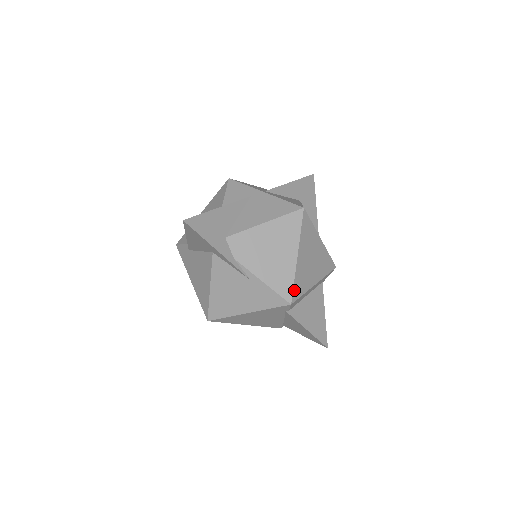
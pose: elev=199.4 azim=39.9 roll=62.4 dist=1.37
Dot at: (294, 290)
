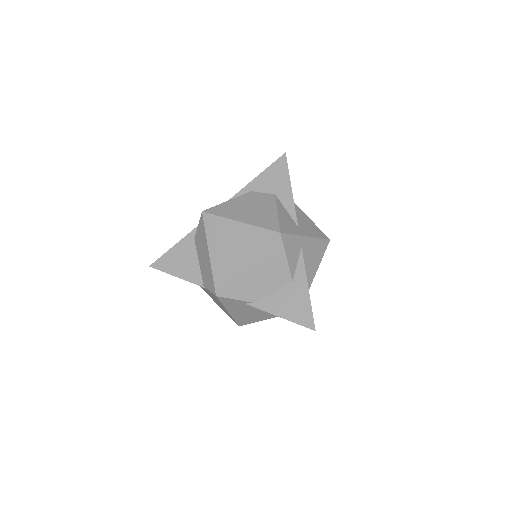
Dot at: occluded
